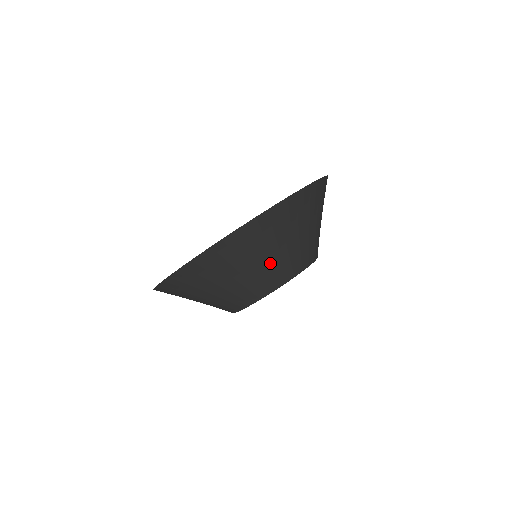
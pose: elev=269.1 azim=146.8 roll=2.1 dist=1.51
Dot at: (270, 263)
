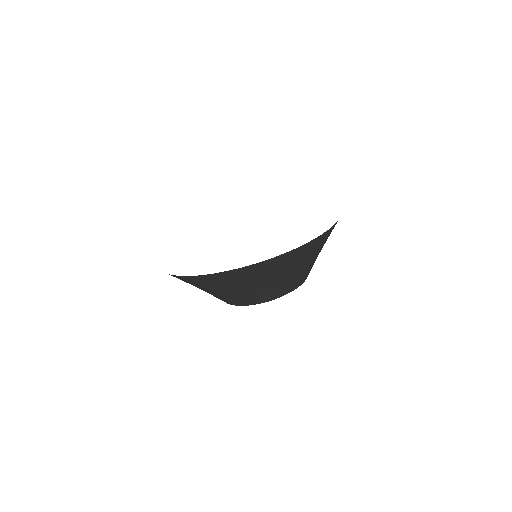
Dot at: occluded
